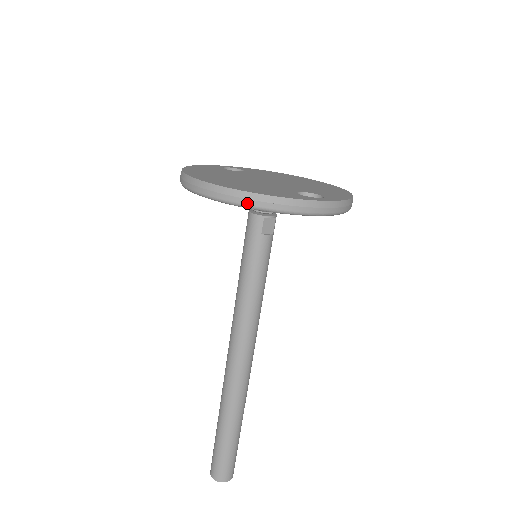
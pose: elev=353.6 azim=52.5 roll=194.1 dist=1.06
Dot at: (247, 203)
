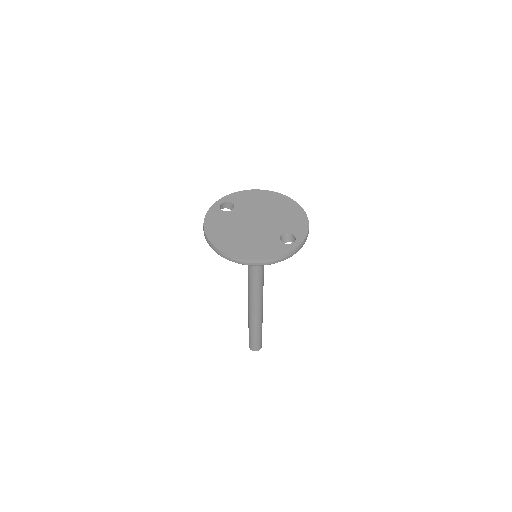
Dot at: (260, 265)
